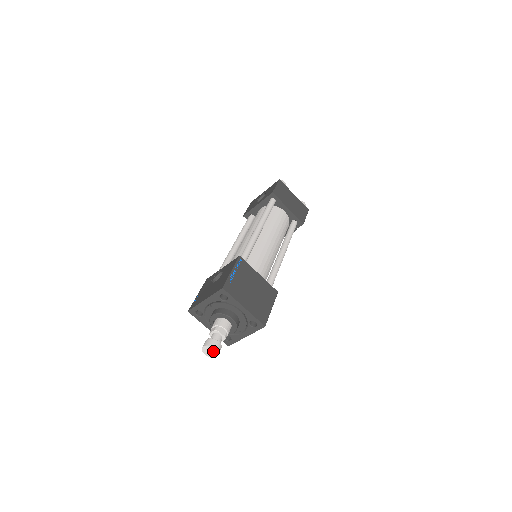
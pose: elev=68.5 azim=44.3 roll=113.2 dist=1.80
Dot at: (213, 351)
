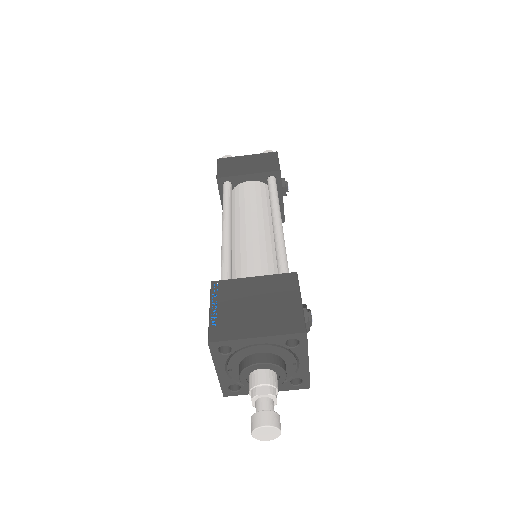
Dot at: (267, 430)
